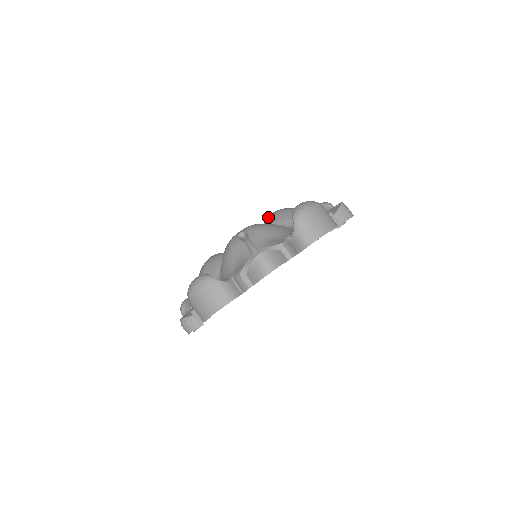
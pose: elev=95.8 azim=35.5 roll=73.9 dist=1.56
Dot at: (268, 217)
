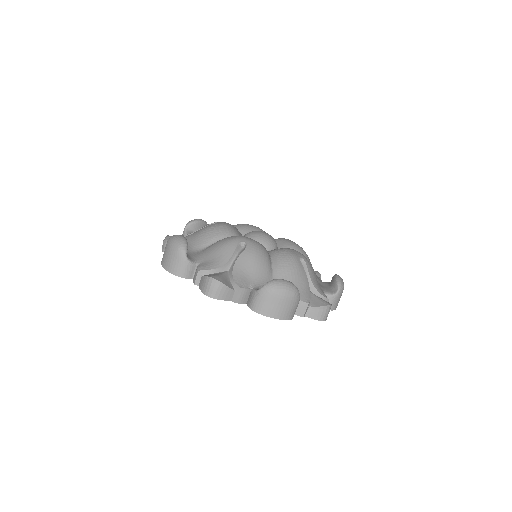
Dot at: (282, 250)
